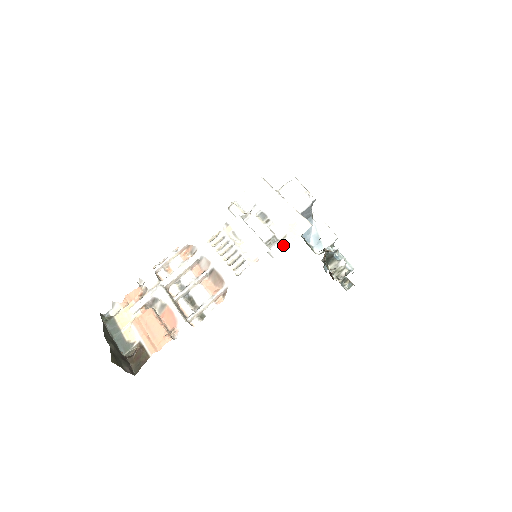
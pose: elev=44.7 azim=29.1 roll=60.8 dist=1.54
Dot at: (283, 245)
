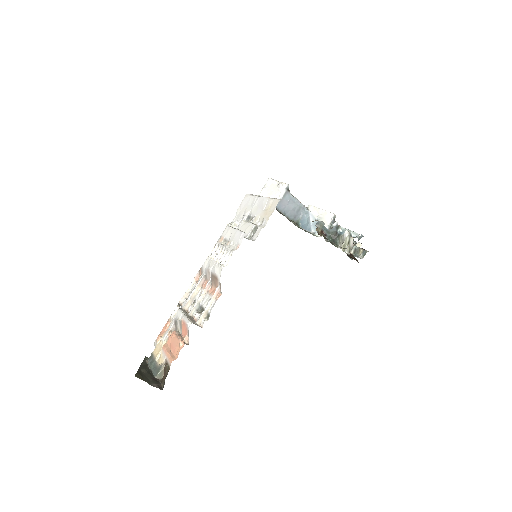
Dot at: (261, 227)
